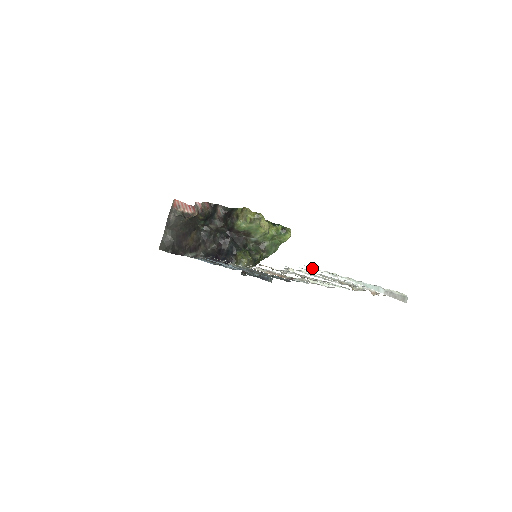
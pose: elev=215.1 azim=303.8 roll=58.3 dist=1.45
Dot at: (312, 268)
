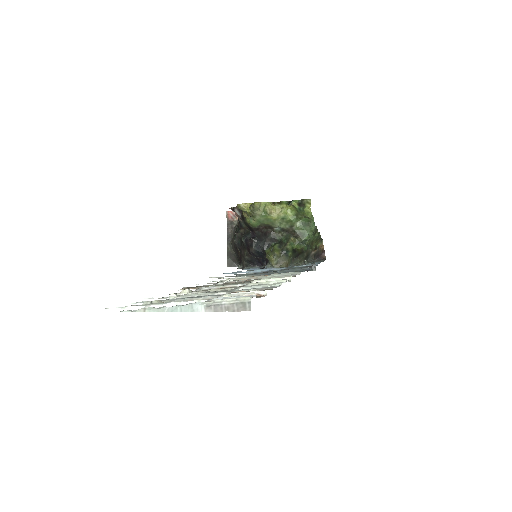
Dot at: (116, 308)
